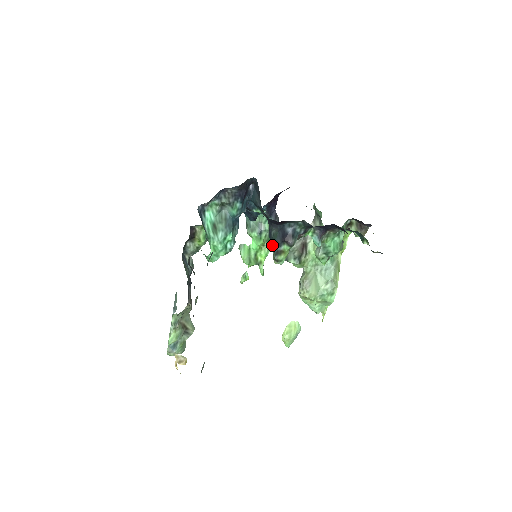
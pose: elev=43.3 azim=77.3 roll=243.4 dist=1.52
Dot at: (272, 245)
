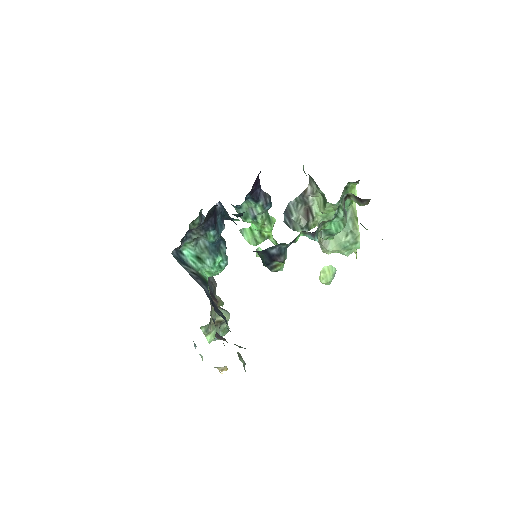
Dot at: (263, 264)
